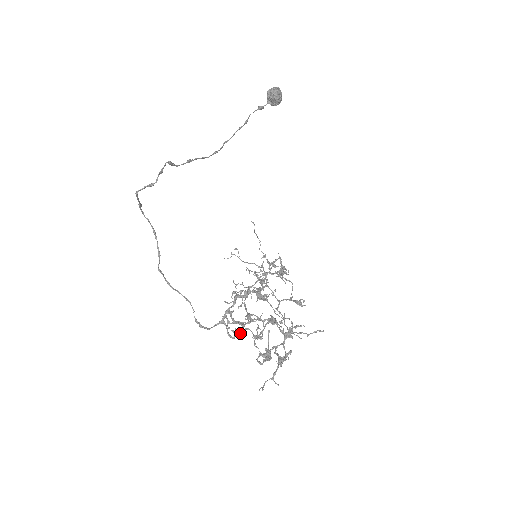
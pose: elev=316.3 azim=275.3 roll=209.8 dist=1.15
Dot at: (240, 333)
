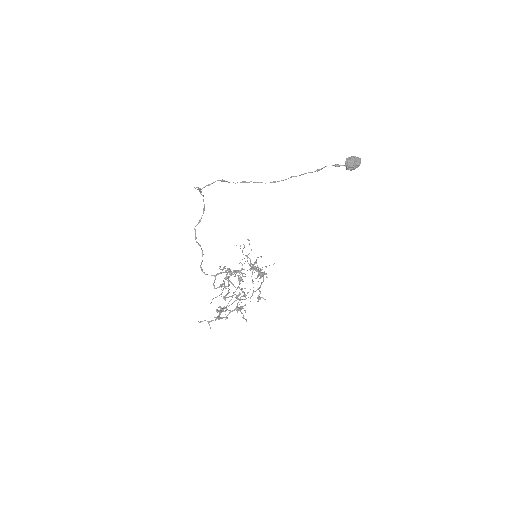
Dot at: (225, 288)
